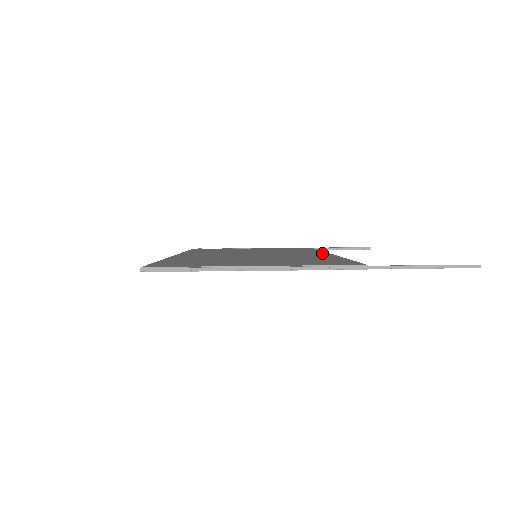
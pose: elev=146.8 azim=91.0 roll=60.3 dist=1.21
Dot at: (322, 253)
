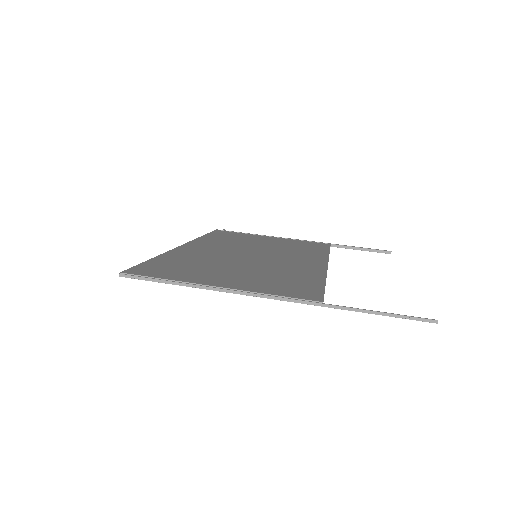
Dot at: (320, 262)
